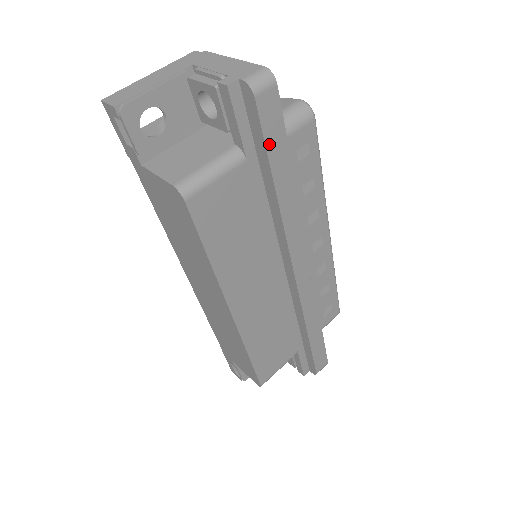
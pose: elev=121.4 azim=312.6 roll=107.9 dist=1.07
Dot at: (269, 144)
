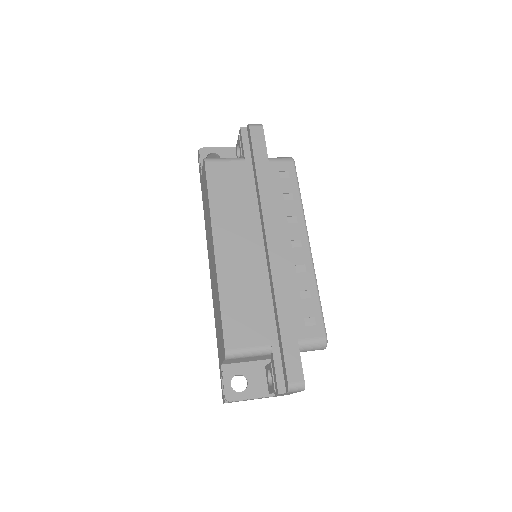
Dot at: (255, 149)
